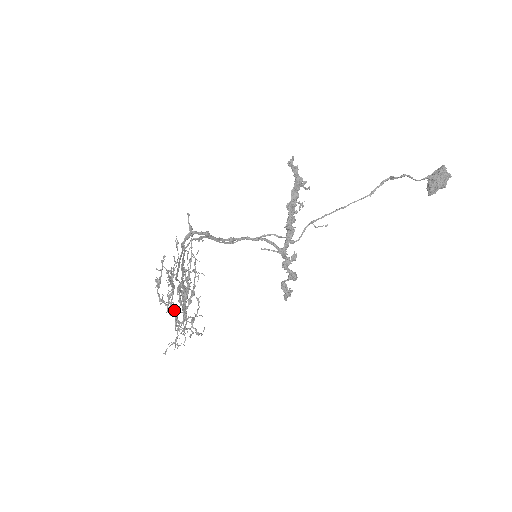
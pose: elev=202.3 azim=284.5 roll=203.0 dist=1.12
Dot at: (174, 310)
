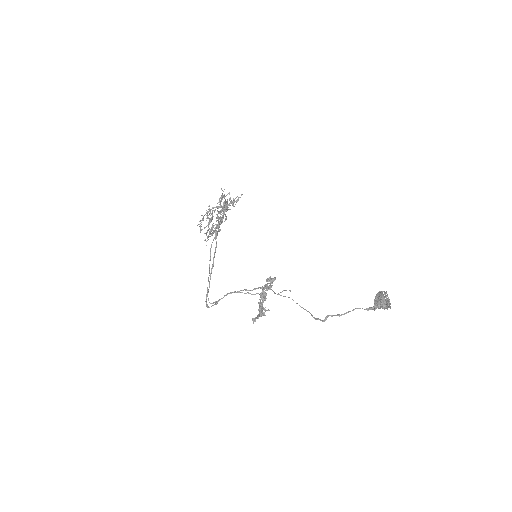
Dot at: occluded
